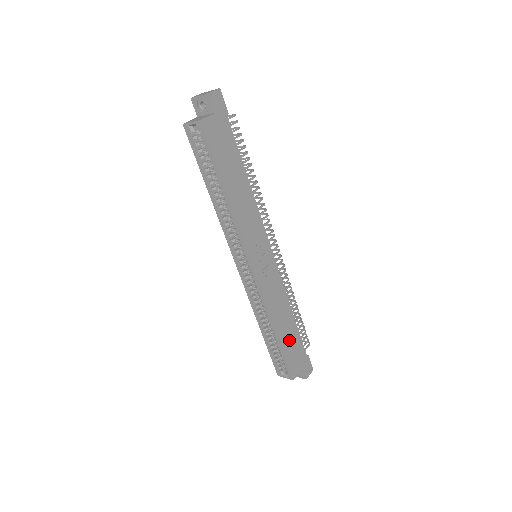
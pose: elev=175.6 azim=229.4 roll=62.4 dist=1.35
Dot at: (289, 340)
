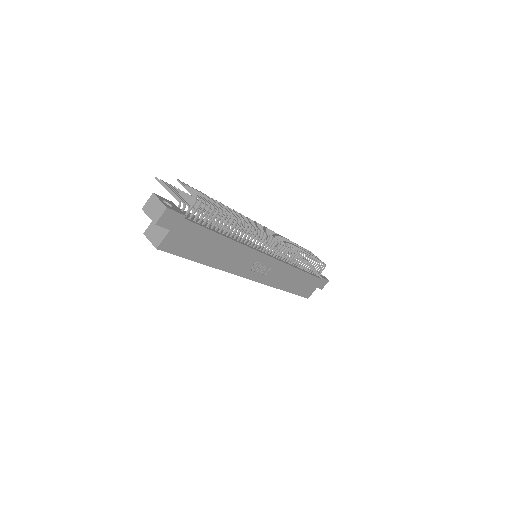
Dot at: (300, 285)
